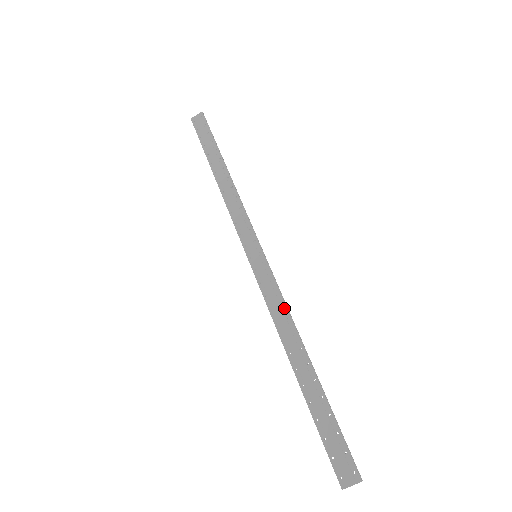
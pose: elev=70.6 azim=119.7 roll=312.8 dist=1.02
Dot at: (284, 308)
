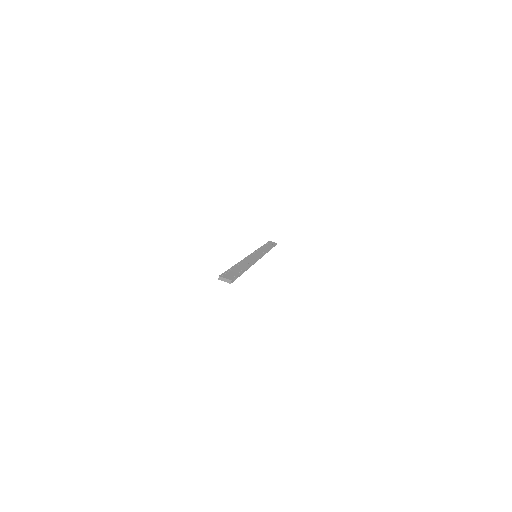
Dot at: (253, 261)
